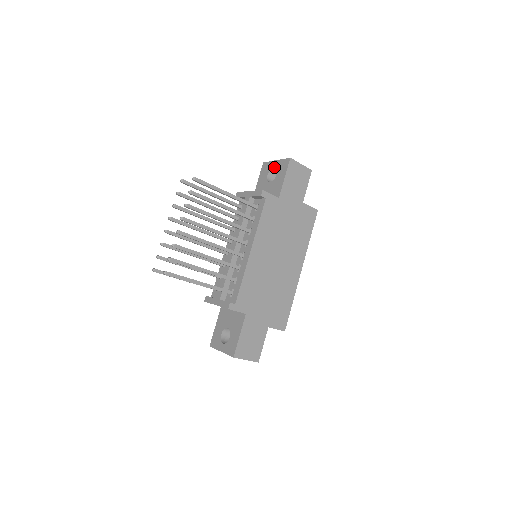
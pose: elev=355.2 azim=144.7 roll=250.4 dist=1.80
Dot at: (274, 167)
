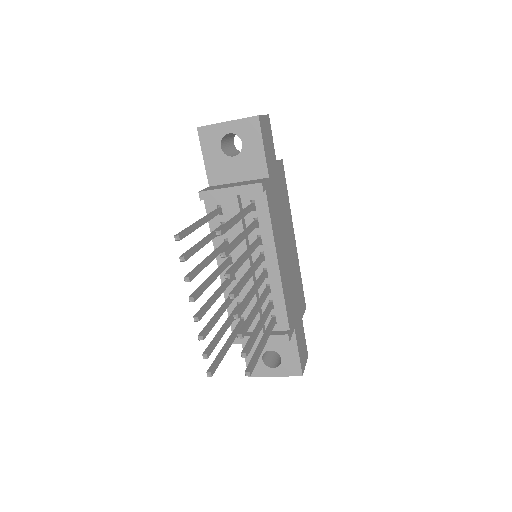
Dot at: (229, 133)
